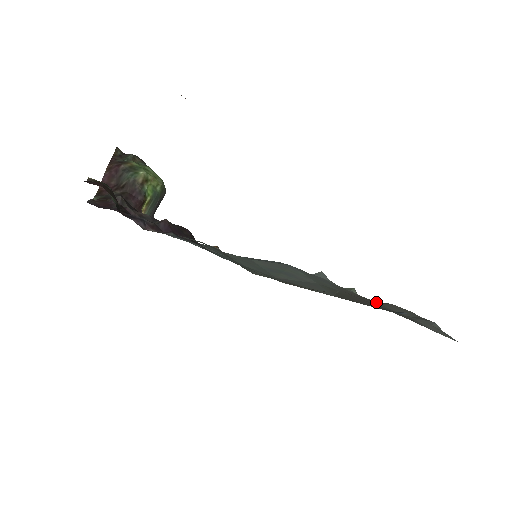
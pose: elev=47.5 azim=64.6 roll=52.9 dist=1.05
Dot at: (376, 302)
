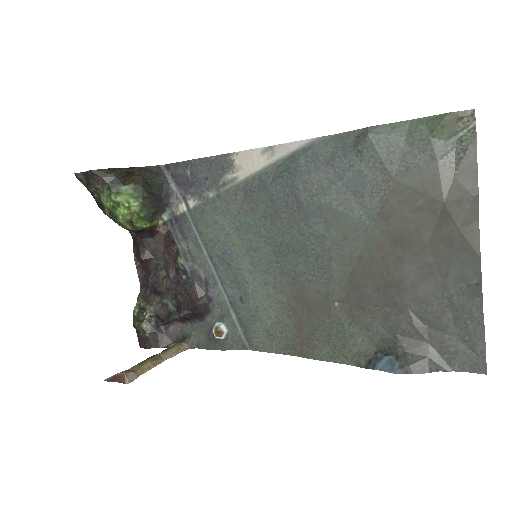
Dot at: (435, 222)
